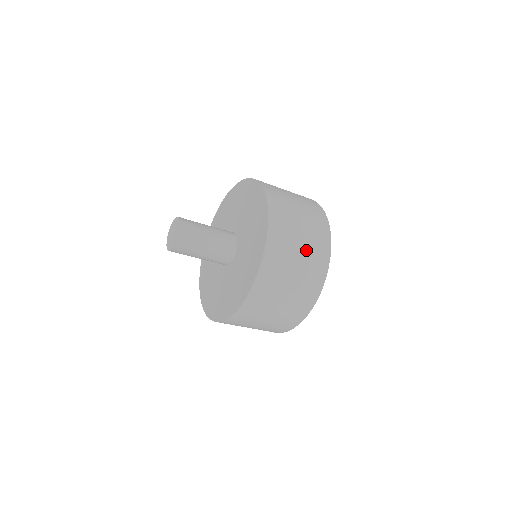
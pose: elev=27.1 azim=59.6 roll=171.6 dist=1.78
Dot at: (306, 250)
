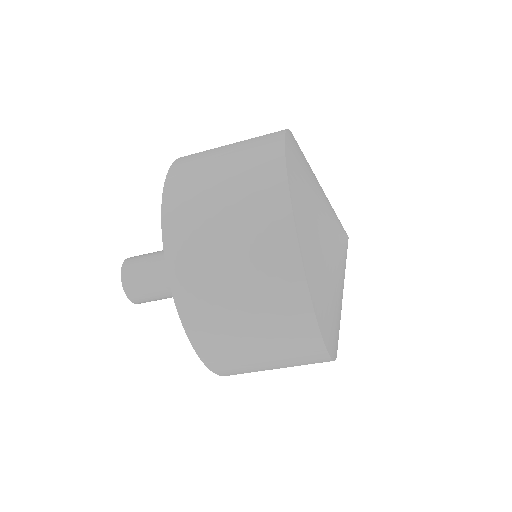
Dot at: occluded
